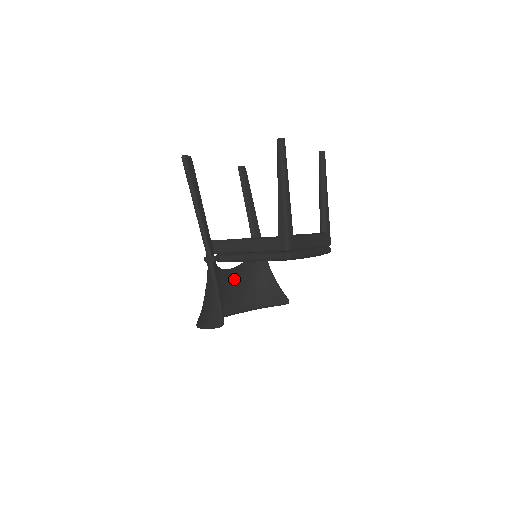
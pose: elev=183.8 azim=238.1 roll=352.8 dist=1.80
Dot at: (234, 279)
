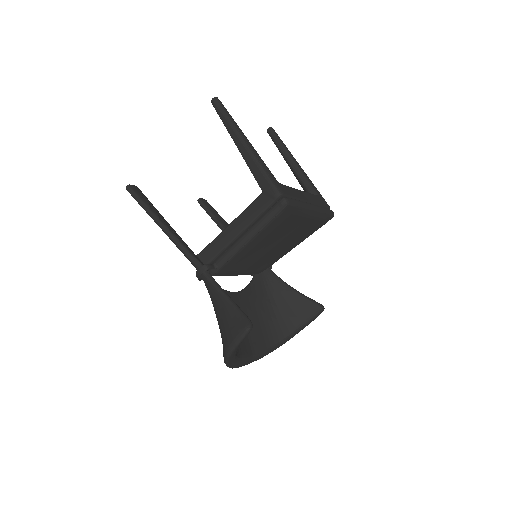
Dot at: (247, 304)
